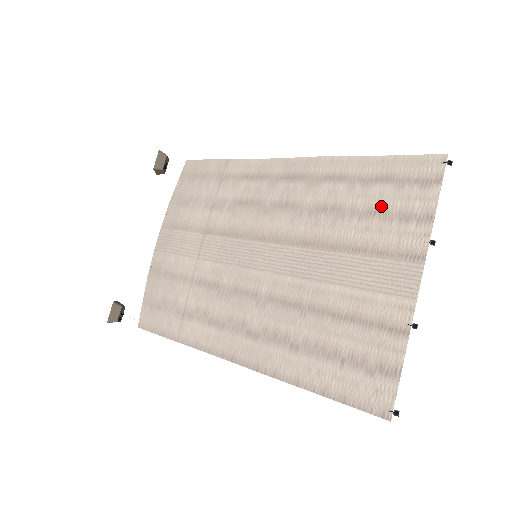
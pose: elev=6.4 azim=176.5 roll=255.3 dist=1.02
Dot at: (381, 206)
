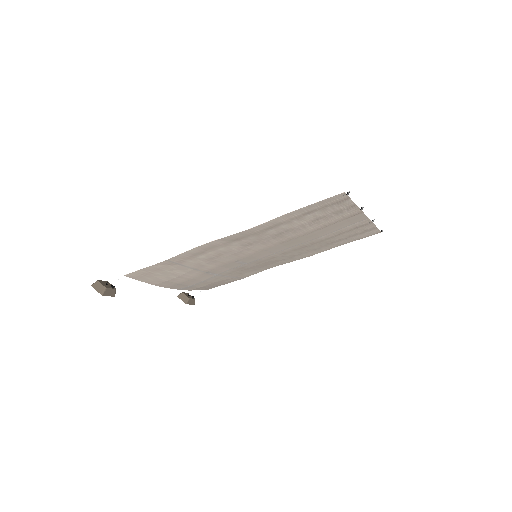
Dot at: (319, 217)
